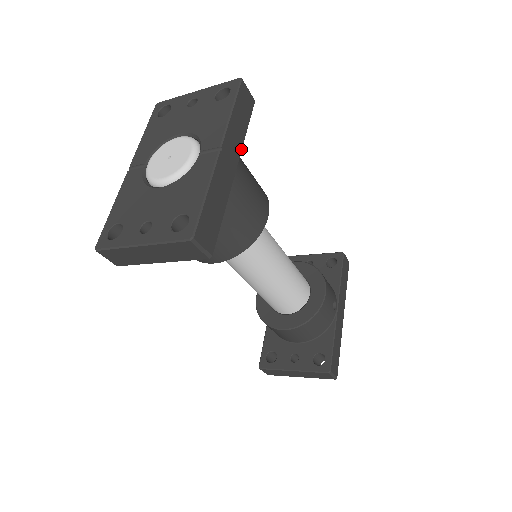
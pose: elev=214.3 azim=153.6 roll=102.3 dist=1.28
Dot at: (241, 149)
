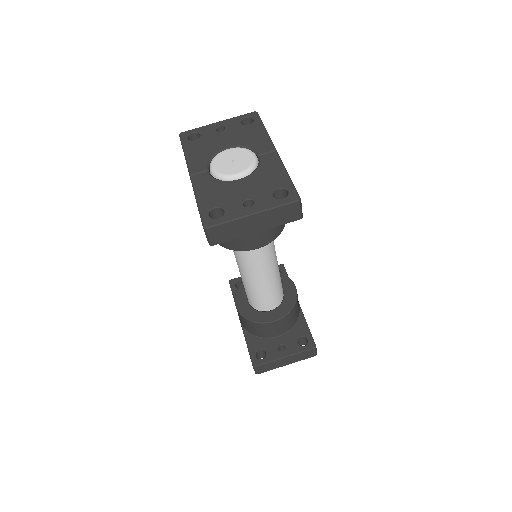
Dot at: occluded
